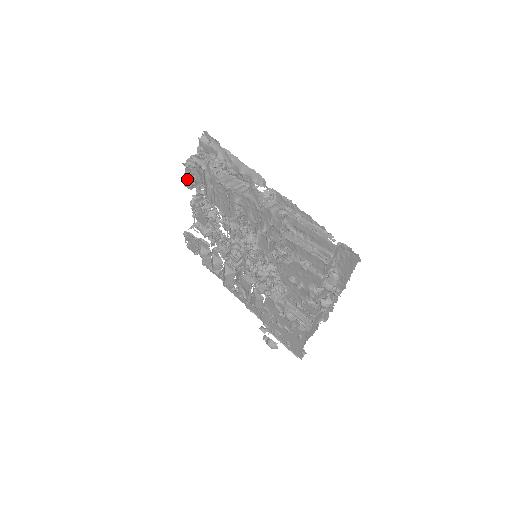
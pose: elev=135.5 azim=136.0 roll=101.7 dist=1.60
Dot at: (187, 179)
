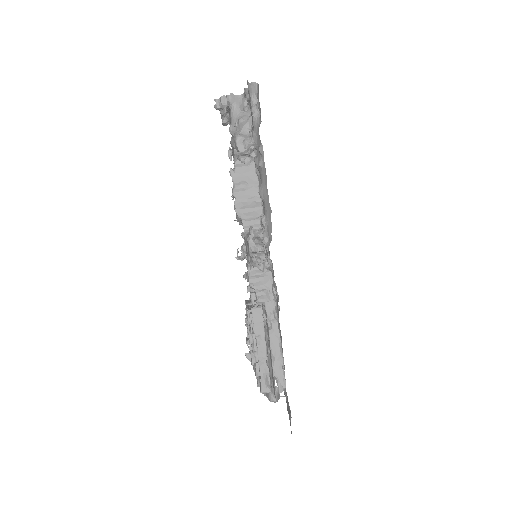
Dot at: occluded
